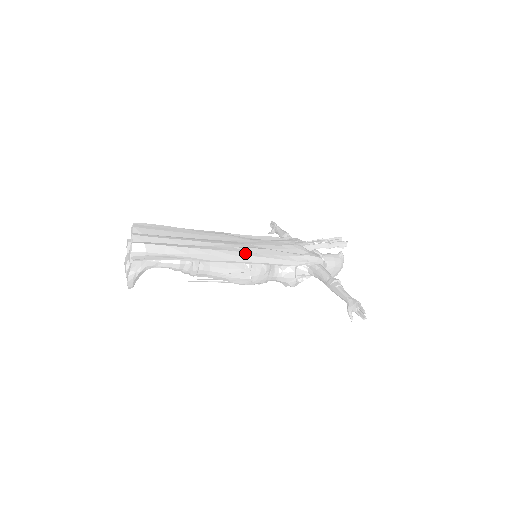
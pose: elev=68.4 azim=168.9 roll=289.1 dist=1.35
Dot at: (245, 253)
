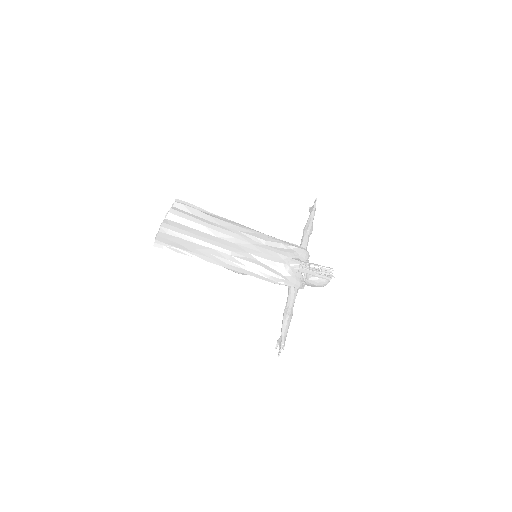
Dot at: (236, 264)
